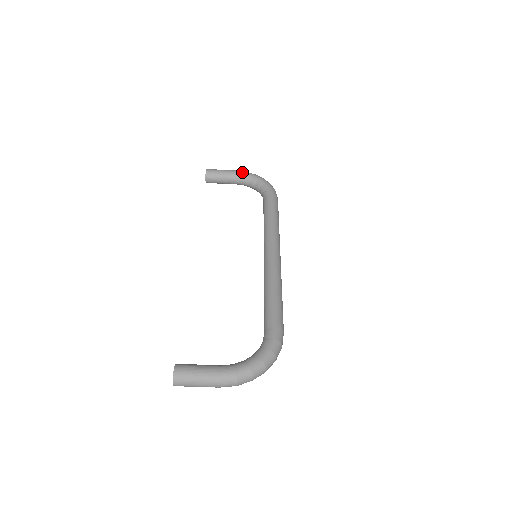
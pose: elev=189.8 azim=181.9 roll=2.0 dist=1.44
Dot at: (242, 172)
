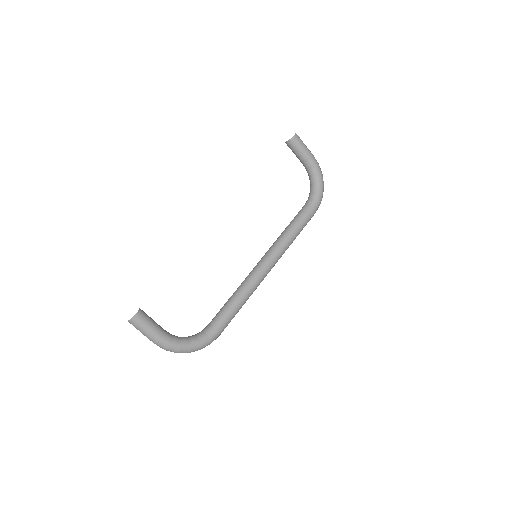
Dot at: (316, 164)
